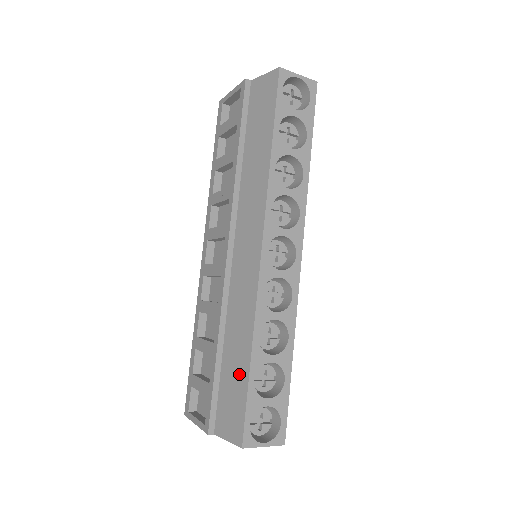
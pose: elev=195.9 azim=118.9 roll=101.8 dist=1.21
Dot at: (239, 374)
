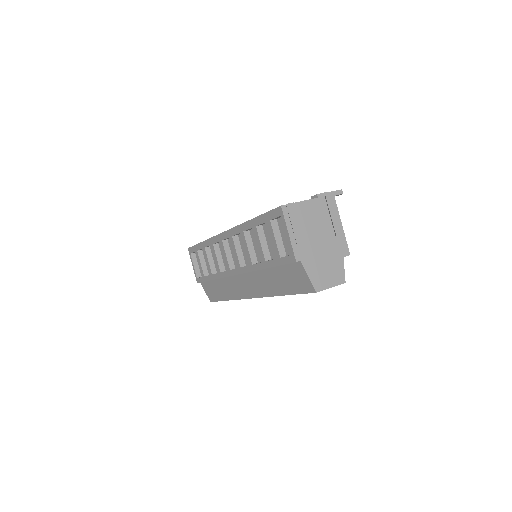
Dot at: (219, 294)
